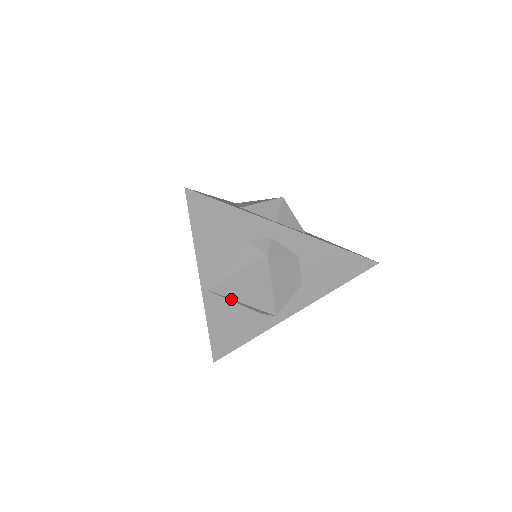
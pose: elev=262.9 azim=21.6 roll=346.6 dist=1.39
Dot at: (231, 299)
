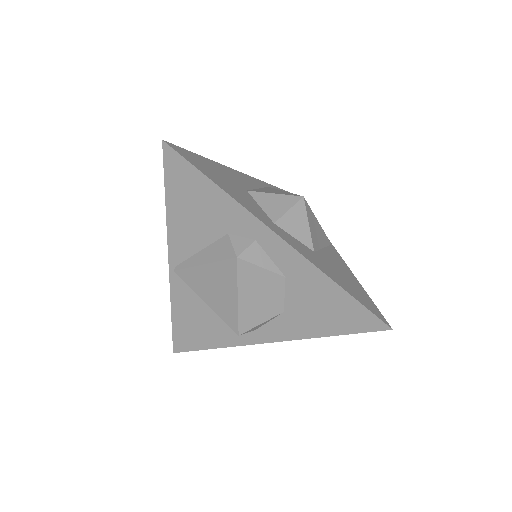
Dot at: (196, 293)
